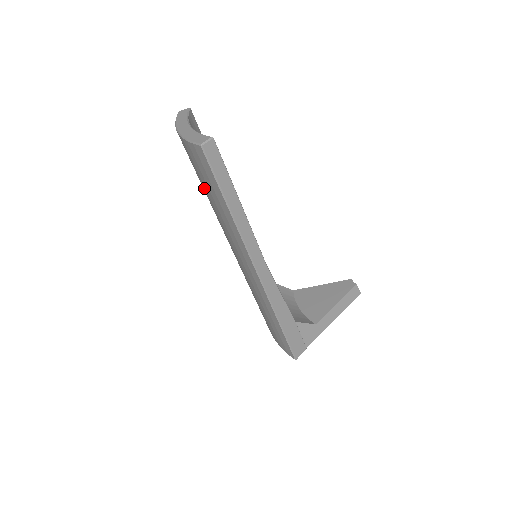
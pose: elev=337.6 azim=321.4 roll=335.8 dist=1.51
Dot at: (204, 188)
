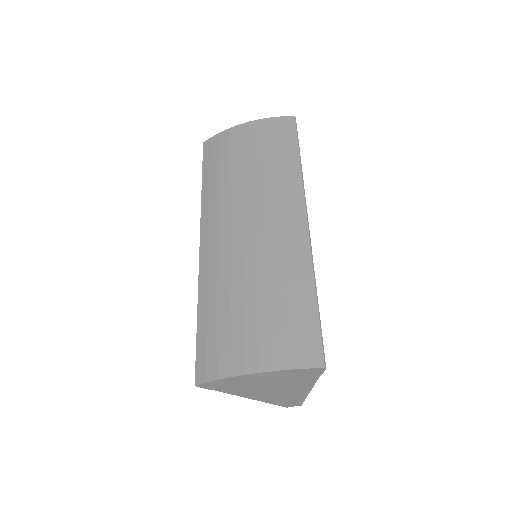
Dot at: (256, 157)
